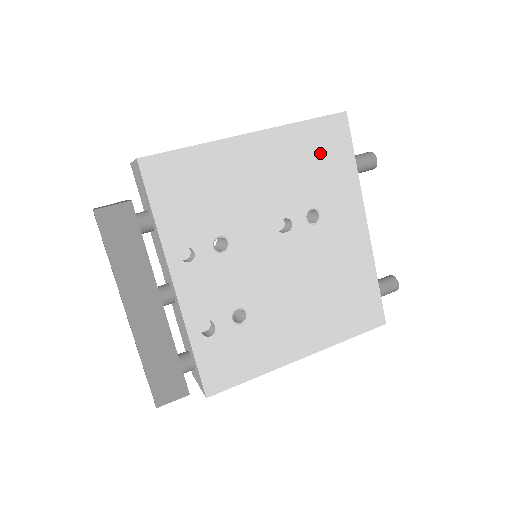
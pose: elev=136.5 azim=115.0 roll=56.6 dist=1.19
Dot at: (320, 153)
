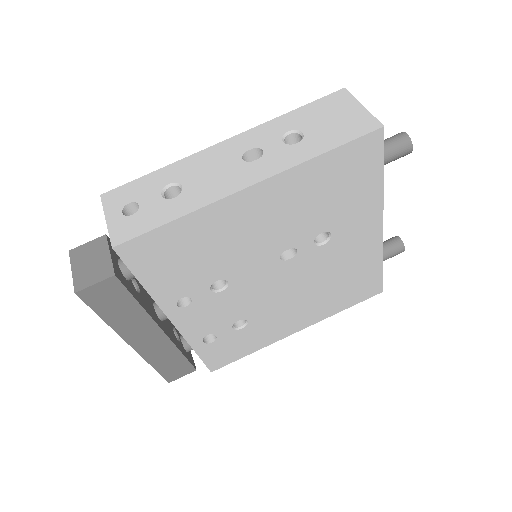
Dot at: (340, 181)
